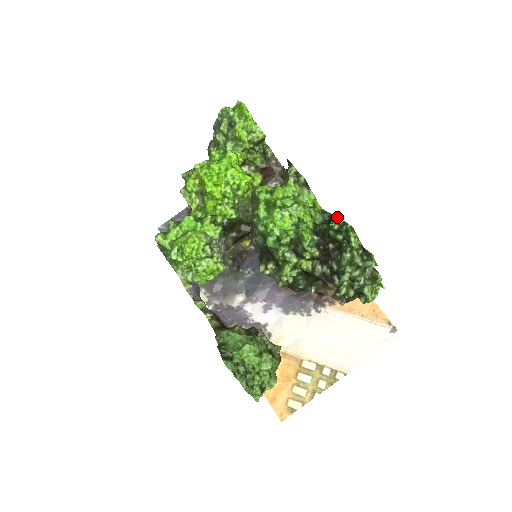
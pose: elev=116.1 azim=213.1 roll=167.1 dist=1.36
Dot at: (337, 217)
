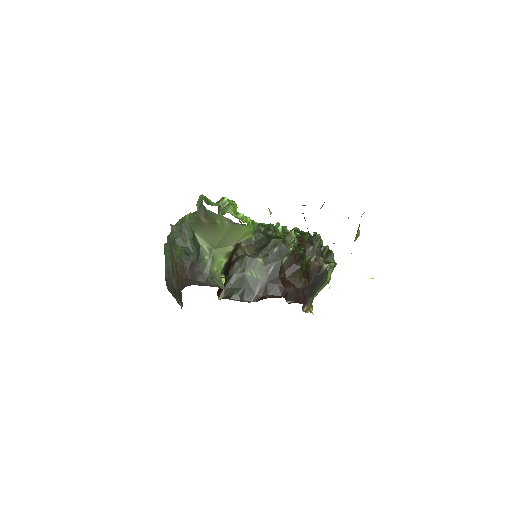
Dot at: occluded
